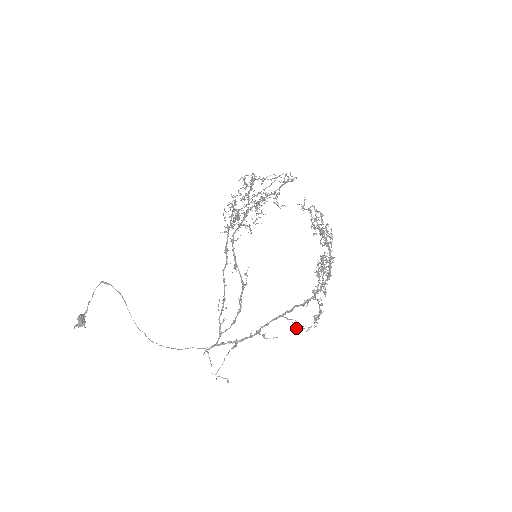
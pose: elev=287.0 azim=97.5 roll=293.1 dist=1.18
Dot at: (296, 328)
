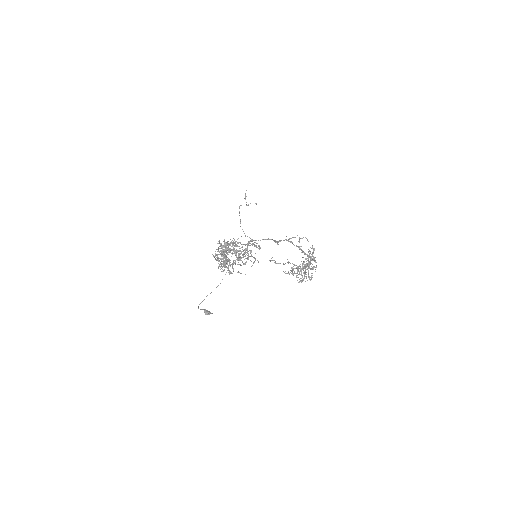
Dot at: (299, 240)
